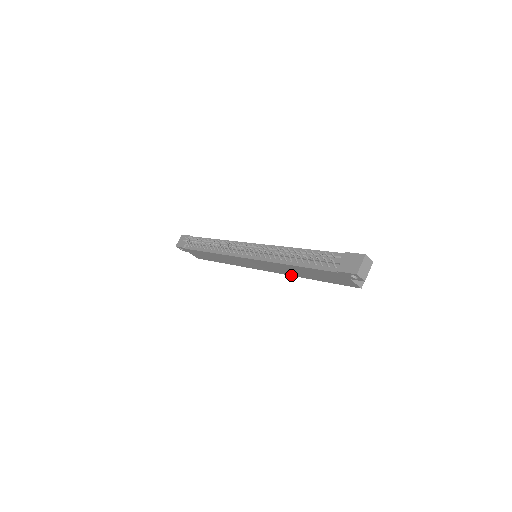
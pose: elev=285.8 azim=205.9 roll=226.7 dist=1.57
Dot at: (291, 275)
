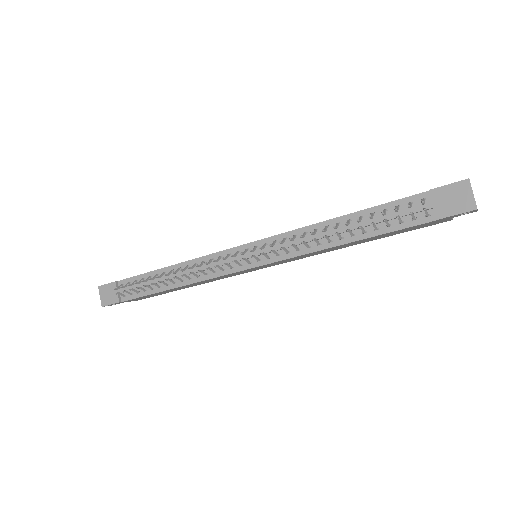
Dot at: (325, 252)
